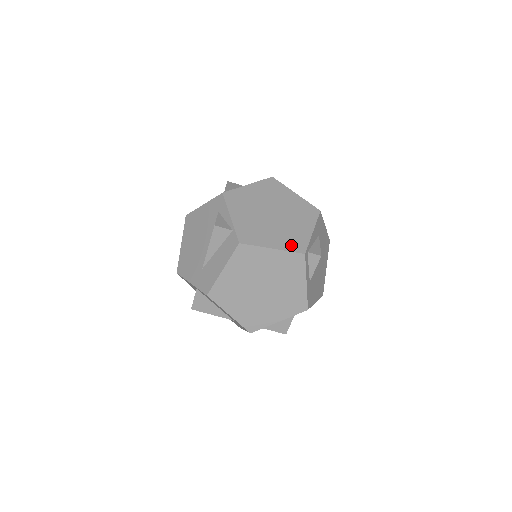
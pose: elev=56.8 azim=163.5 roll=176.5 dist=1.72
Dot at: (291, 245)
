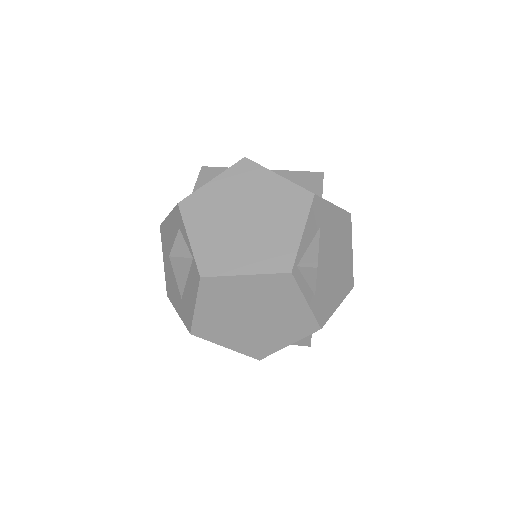
Dot at: (271, 263)
